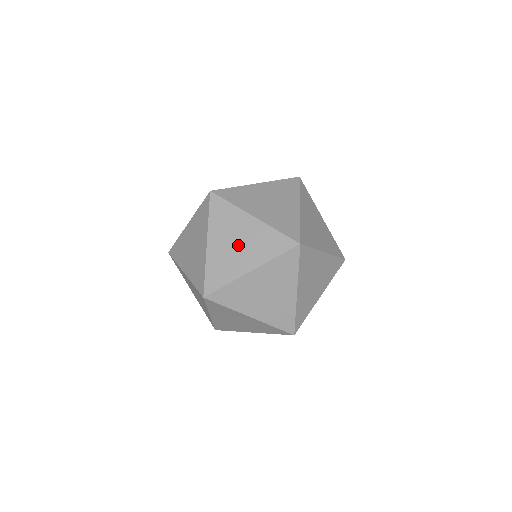
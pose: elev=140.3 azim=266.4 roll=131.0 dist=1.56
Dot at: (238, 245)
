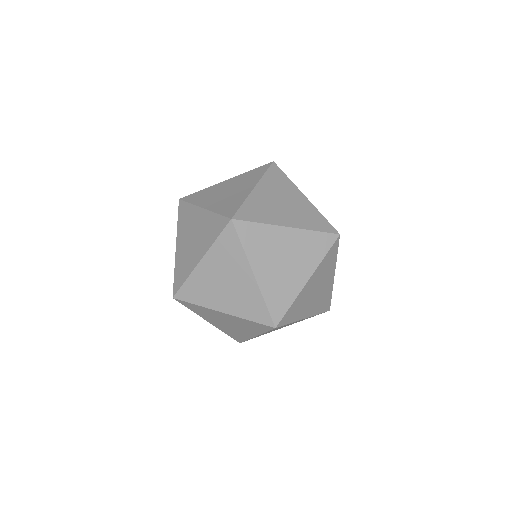
Dot at: (193, 239)
